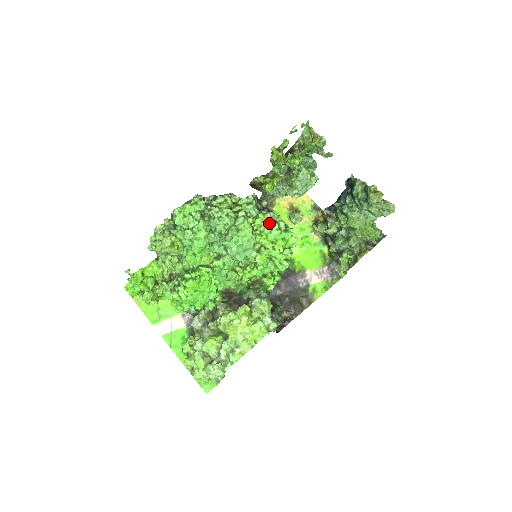
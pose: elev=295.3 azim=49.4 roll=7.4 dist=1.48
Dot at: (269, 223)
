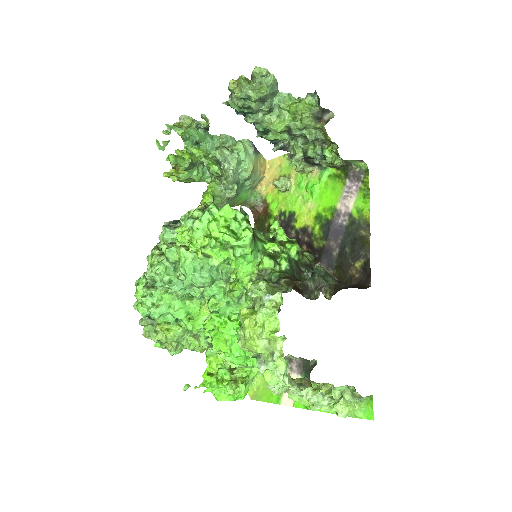
Dot at: (186, 227)
